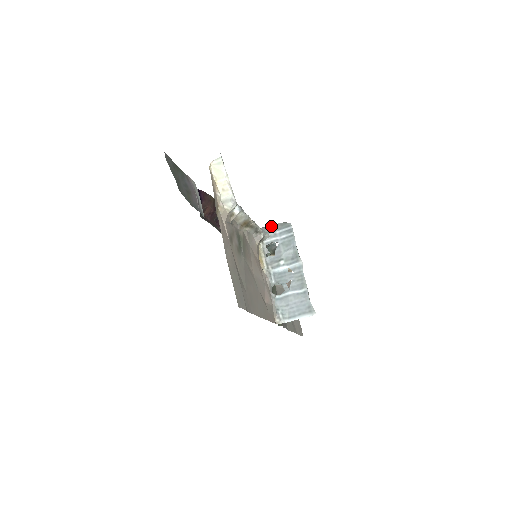
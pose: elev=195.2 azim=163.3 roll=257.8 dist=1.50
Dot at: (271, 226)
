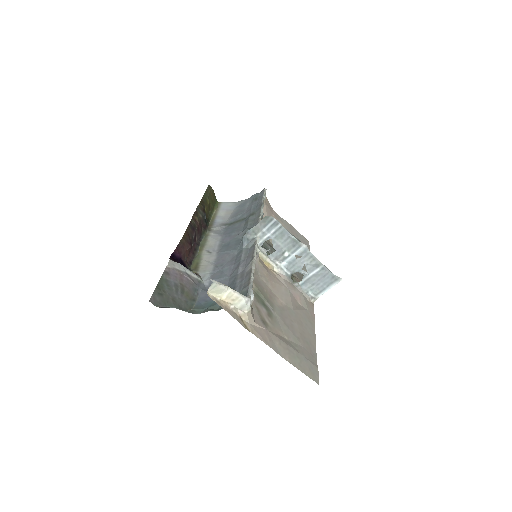
Dot at: (254, 228)
